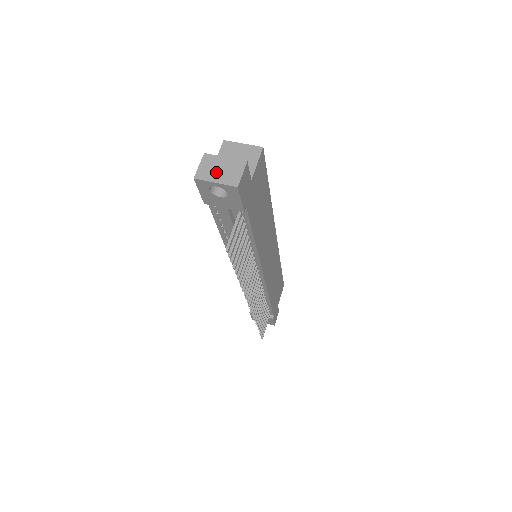
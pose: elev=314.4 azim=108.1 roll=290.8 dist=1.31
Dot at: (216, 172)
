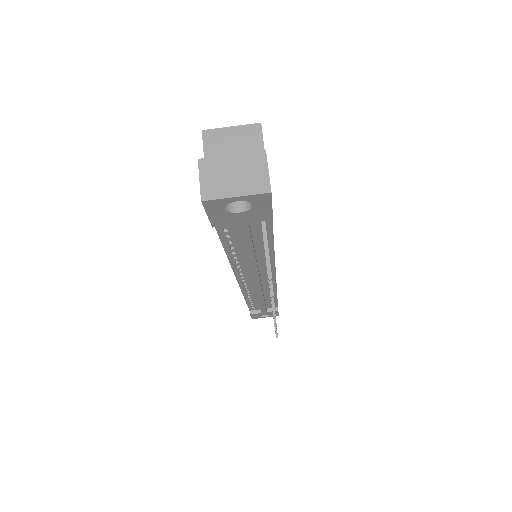
Dot at: (229, 181)
